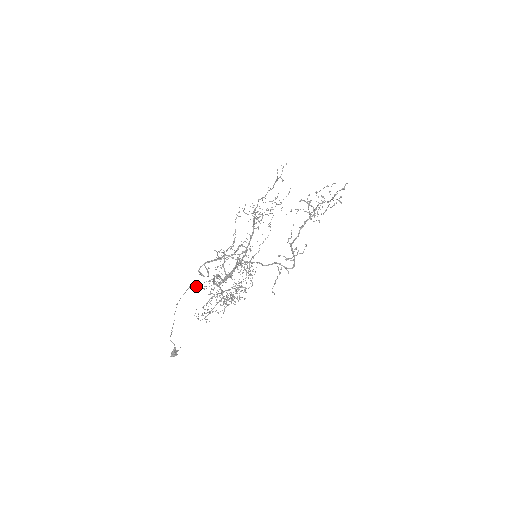
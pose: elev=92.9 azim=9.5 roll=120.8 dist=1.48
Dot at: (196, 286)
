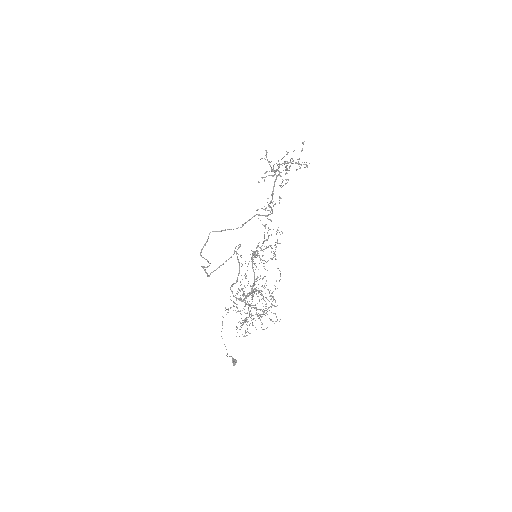
Dot at: occluded
